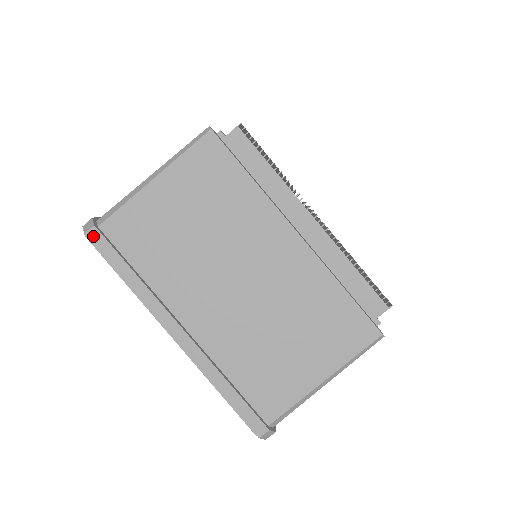
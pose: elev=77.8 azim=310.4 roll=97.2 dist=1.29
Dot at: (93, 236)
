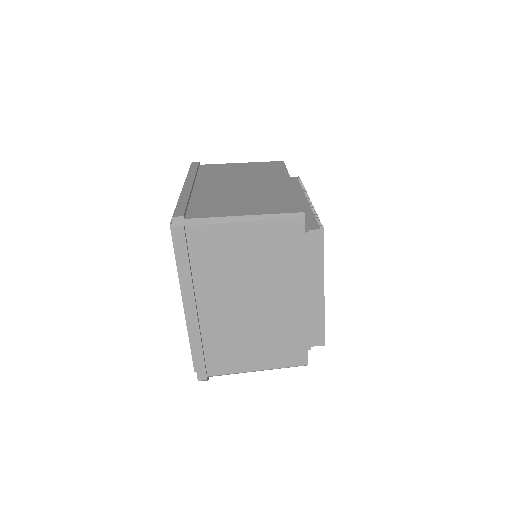
Dot at: (194, 163)
